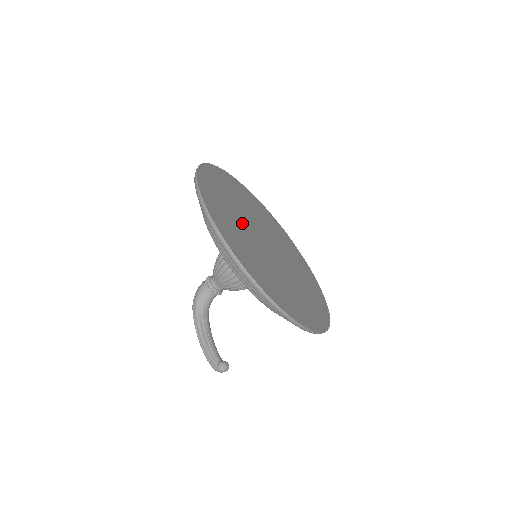
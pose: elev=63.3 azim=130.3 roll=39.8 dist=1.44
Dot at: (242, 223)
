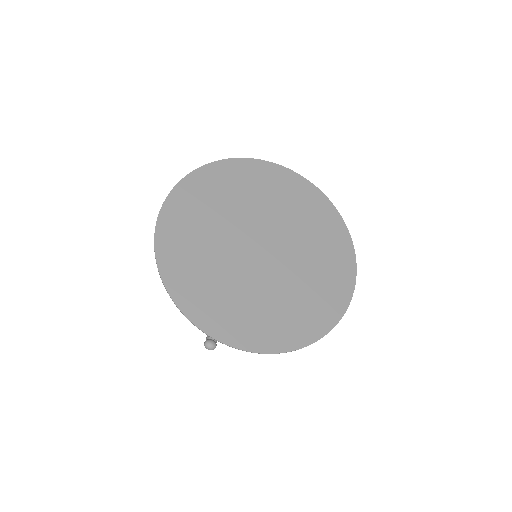
Dot at: (228, 219)
